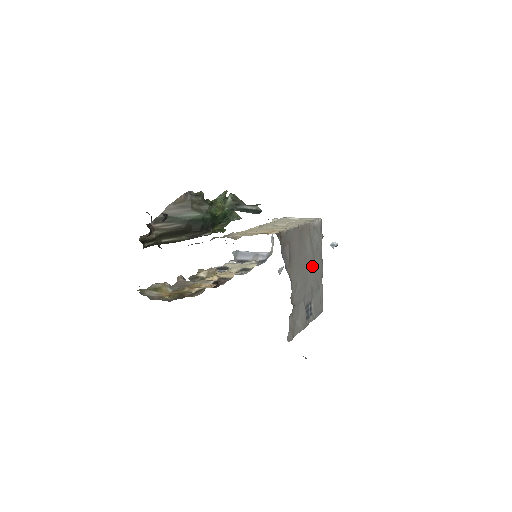
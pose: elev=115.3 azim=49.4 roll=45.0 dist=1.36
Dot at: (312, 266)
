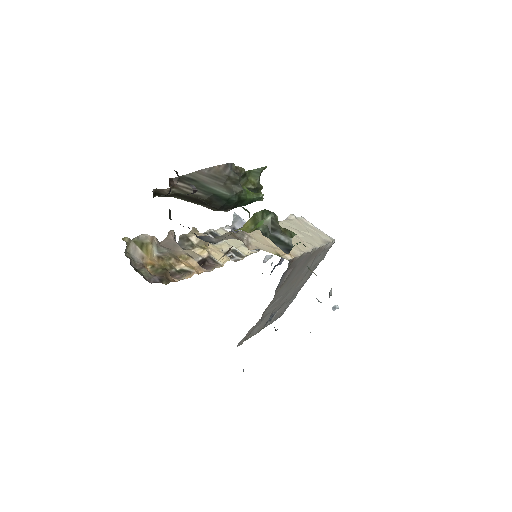
Dot at: (299, 282)
